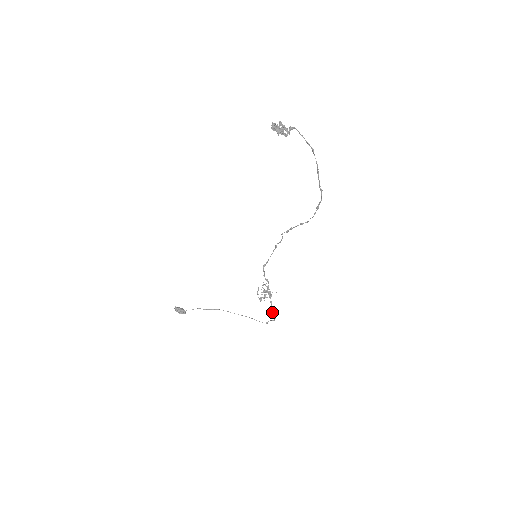
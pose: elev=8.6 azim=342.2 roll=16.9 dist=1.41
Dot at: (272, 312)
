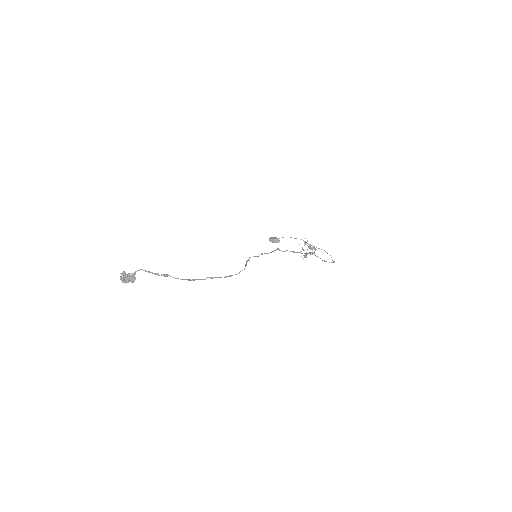
Dot at: (324, 261)
